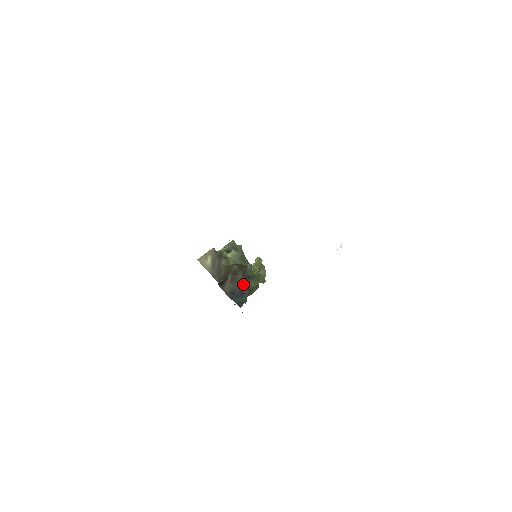
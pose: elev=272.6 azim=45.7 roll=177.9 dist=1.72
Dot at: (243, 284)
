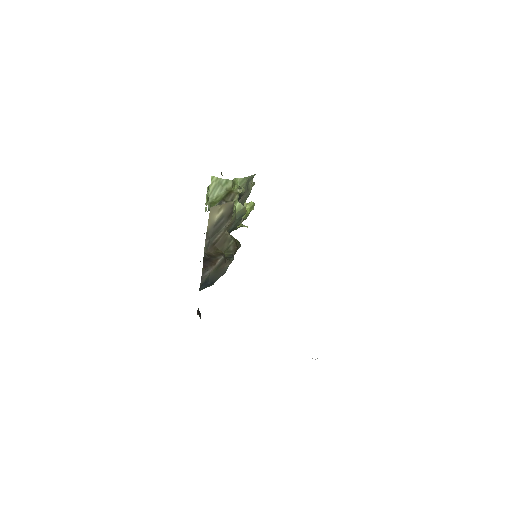
Dot at: occluded
